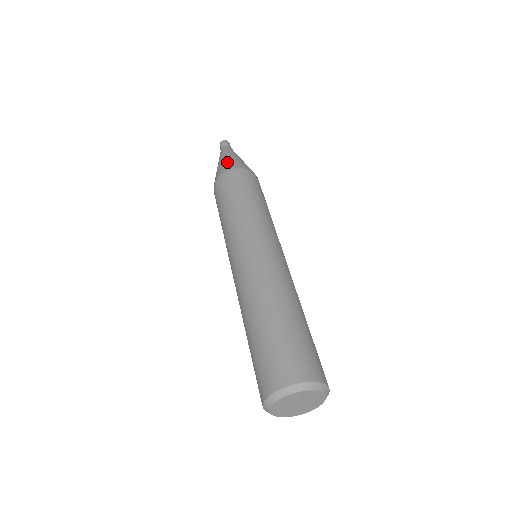
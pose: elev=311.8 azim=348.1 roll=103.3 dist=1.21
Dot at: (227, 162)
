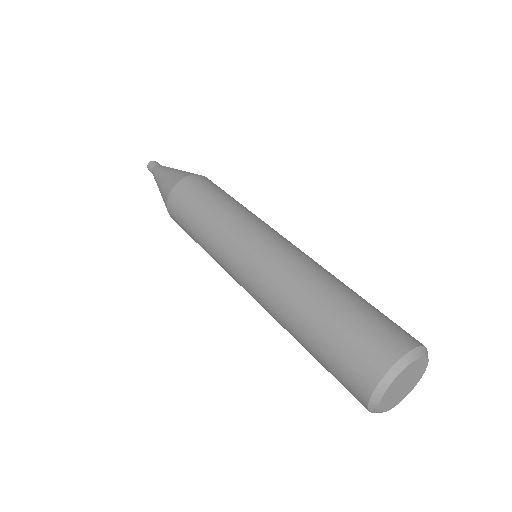
Dot at: (172, 175)
